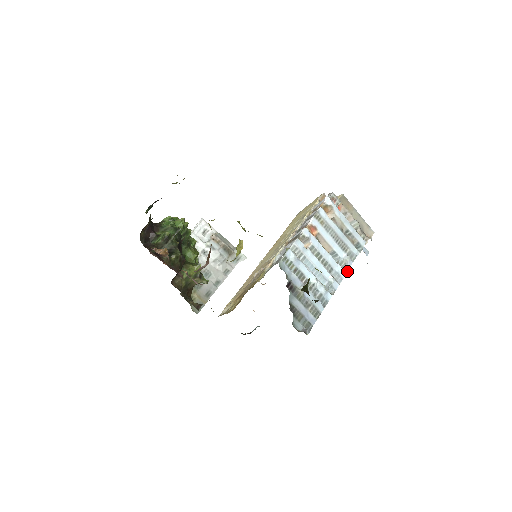
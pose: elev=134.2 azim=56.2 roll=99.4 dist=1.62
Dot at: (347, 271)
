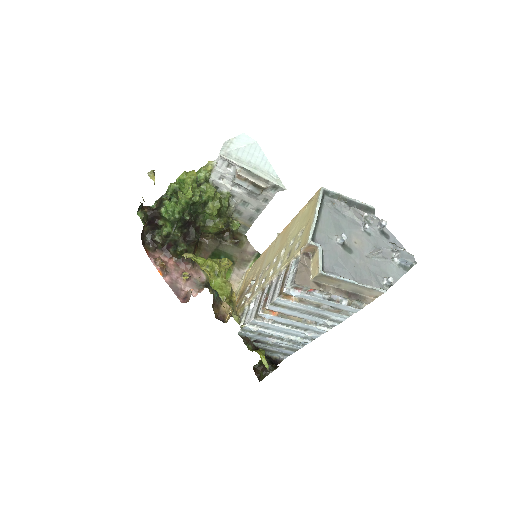
Dot at: (331, 328)
